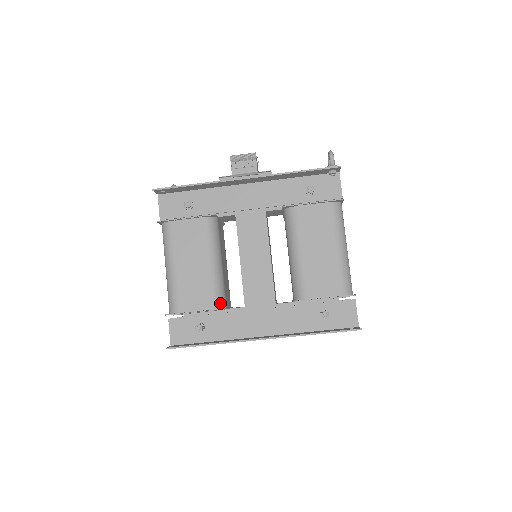
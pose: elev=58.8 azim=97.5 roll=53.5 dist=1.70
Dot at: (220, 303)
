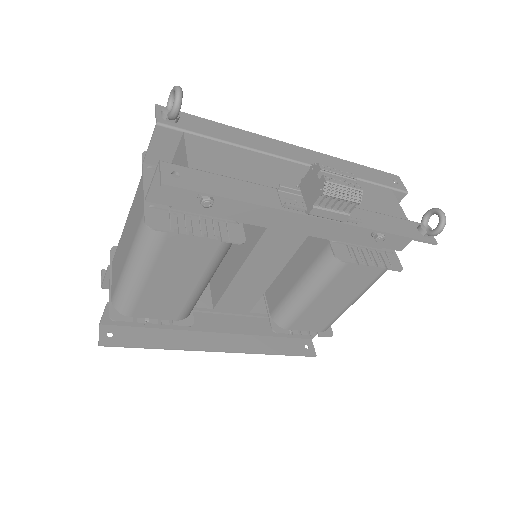
Dot at: (189, 313)
